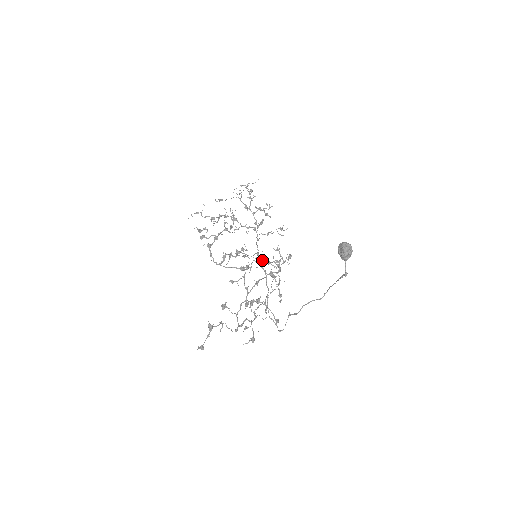
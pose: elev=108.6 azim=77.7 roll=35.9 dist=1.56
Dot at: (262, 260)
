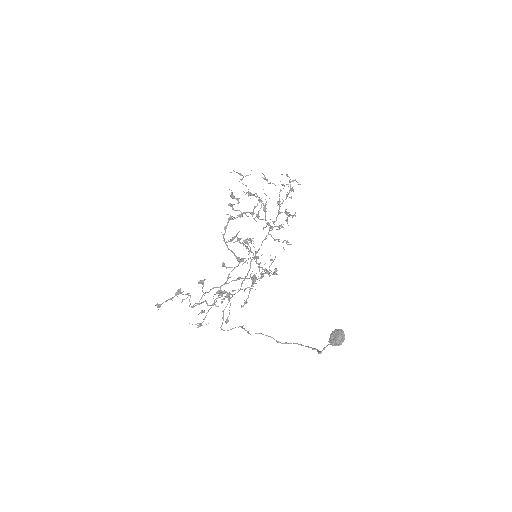
Dot at: (256, 261)
